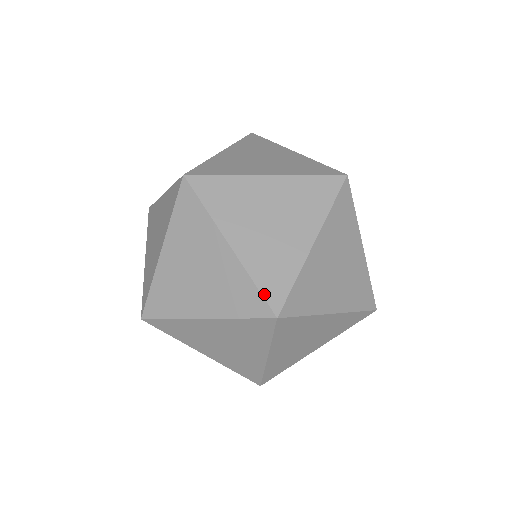
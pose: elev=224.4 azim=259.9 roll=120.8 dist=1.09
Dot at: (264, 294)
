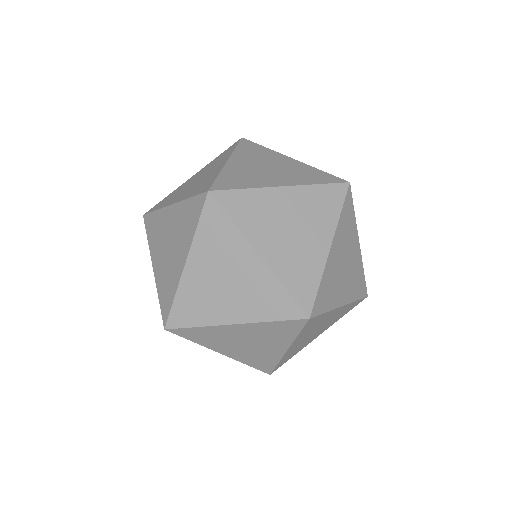
Dot at: (257, 369)
